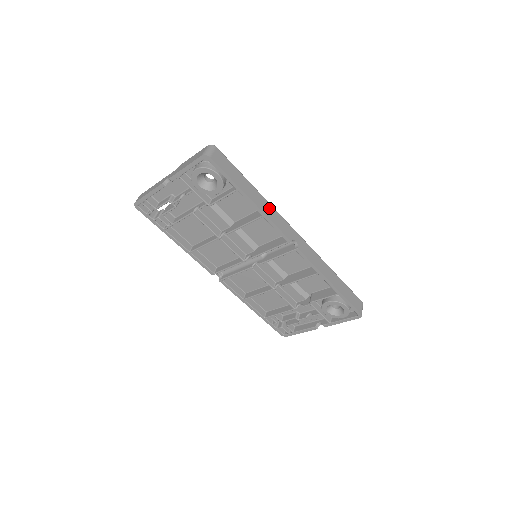
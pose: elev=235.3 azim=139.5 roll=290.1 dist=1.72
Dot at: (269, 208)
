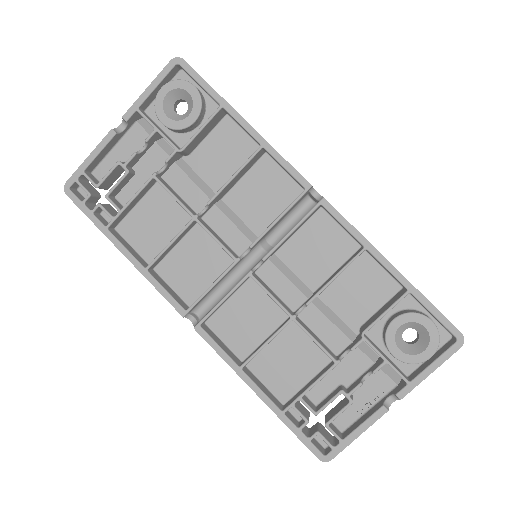
Dot at: occluded
